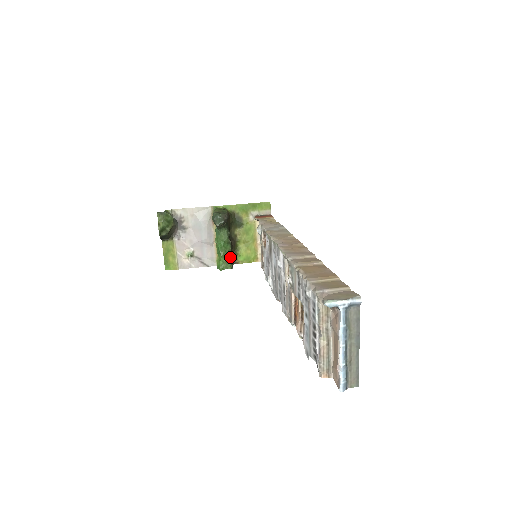
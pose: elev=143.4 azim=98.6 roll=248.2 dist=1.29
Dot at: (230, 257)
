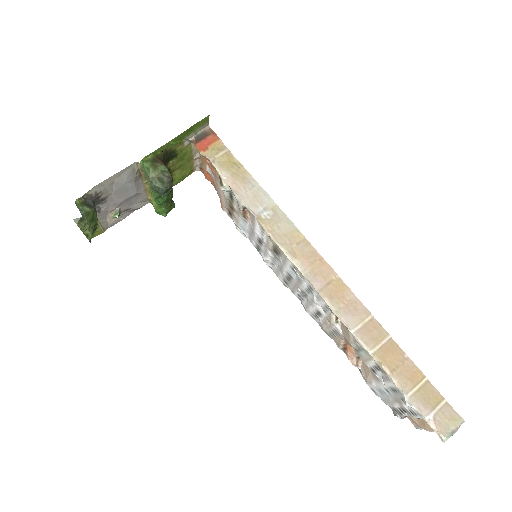
Dot at: occluded
